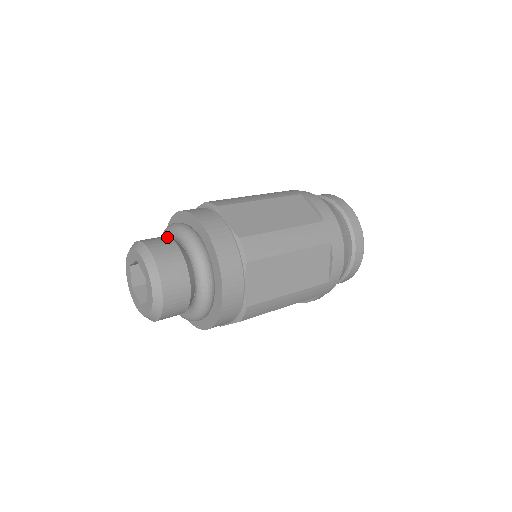
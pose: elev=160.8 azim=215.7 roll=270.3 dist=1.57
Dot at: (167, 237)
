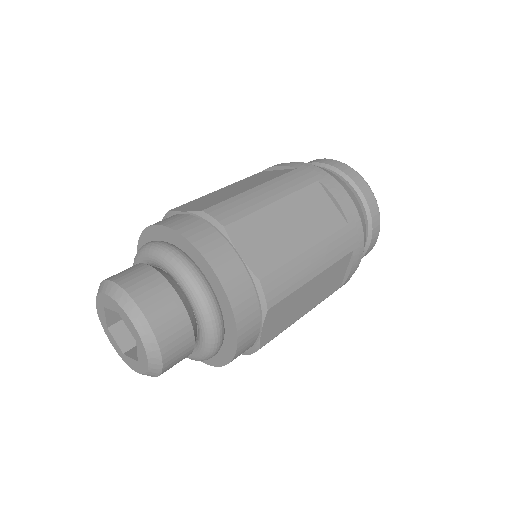
Dot at: occluded
